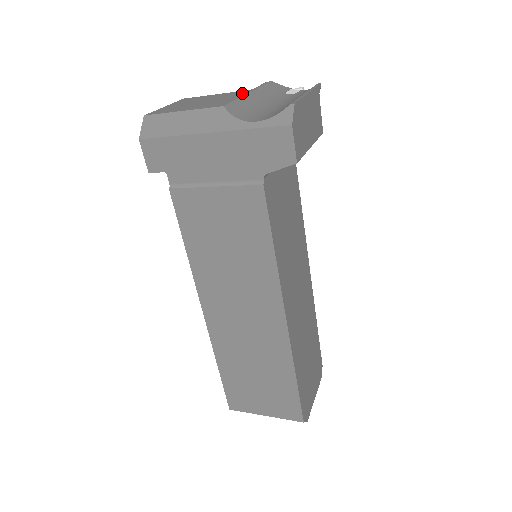
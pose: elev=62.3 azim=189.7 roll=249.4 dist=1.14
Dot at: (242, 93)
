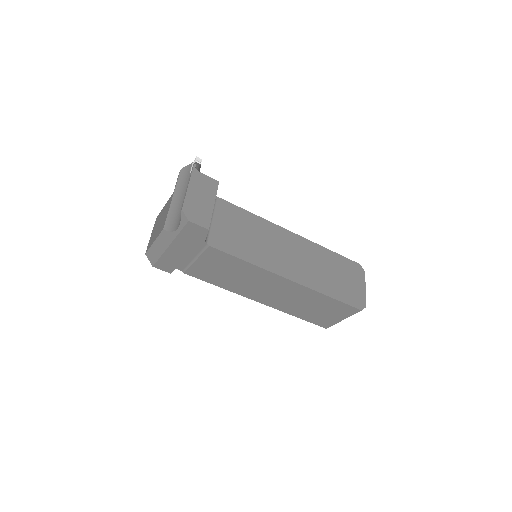
Dot at: (170, 202)
